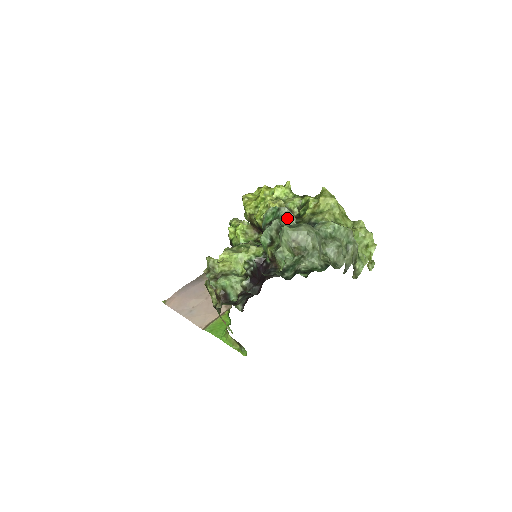
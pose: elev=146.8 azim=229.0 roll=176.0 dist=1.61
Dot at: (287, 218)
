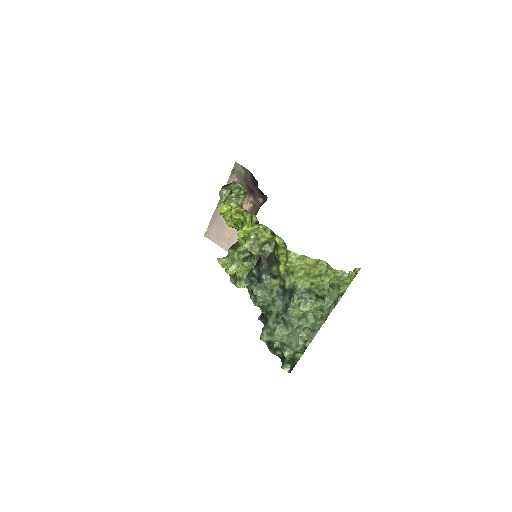
Dot at: (263, 301)
